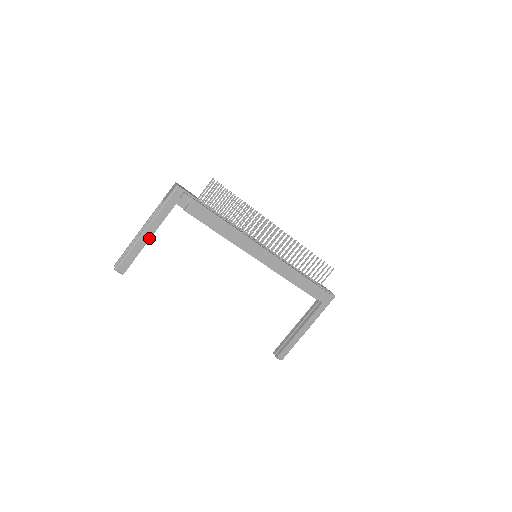
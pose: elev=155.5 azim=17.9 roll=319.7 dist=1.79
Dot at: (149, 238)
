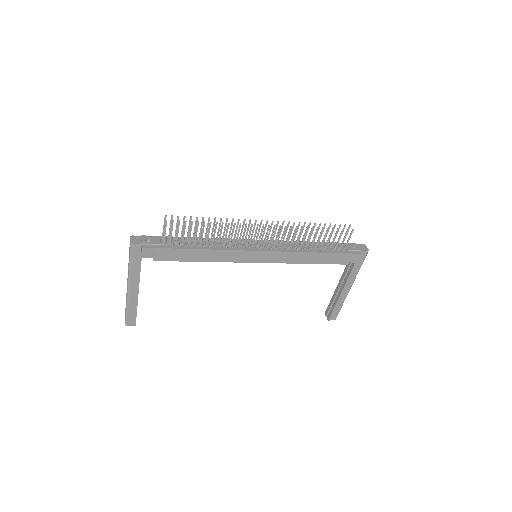
Dot at: (137, 293)
